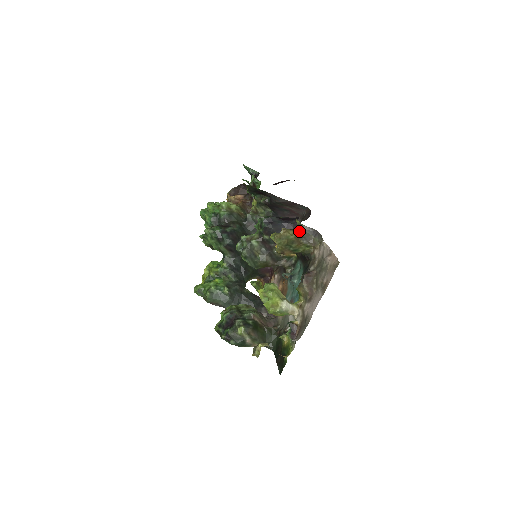
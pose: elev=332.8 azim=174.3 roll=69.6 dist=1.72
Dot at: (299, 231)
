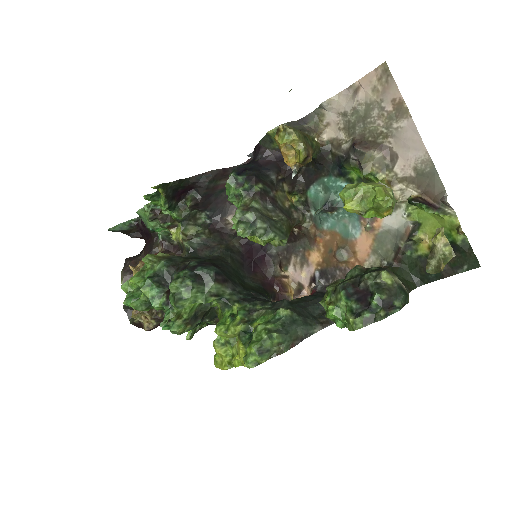
Dot at: occluded
